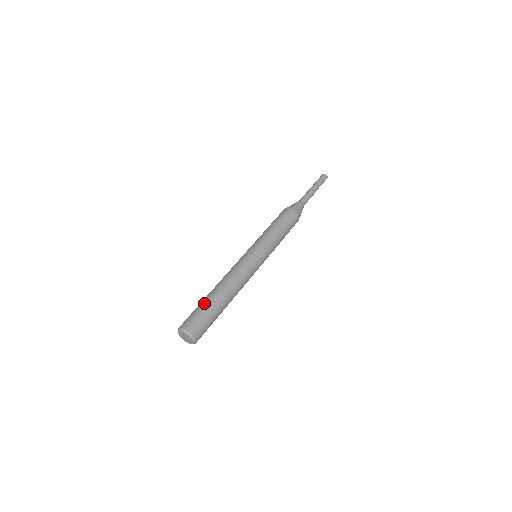
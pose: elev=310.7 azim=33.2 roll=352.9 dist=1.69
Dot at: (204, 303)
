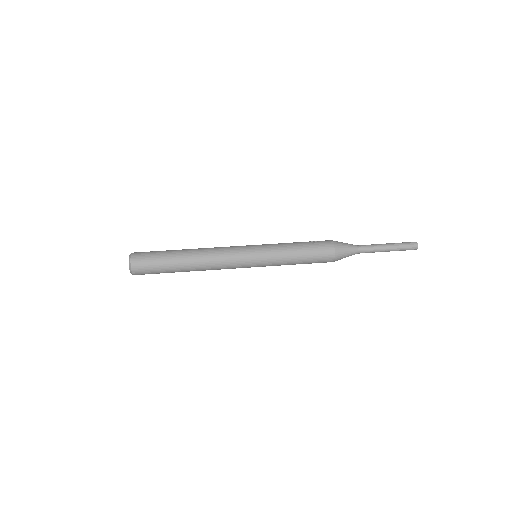
Dot at: (167, 250)
